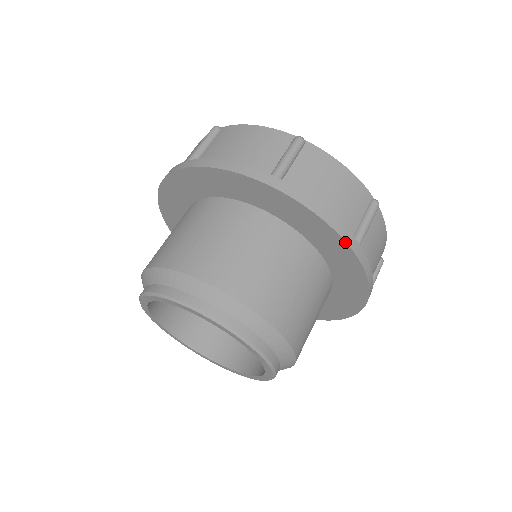
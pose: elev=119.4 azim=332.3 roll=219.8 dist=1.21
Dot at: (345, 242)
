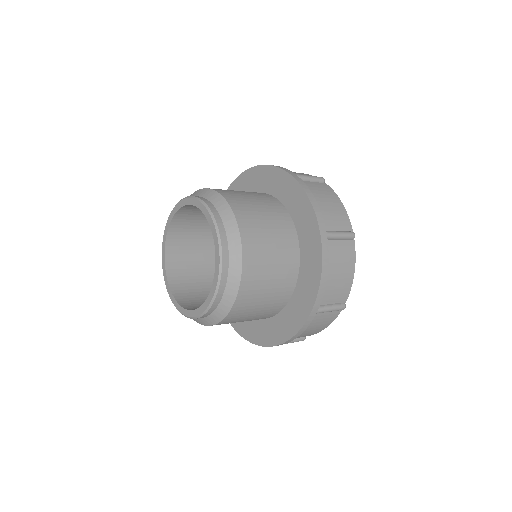
Dot at: (282, 169)
